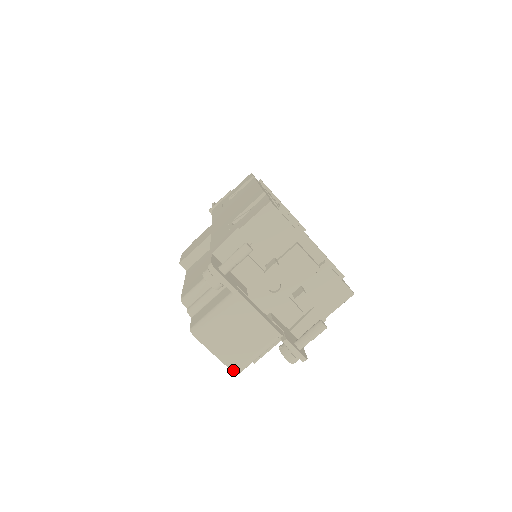
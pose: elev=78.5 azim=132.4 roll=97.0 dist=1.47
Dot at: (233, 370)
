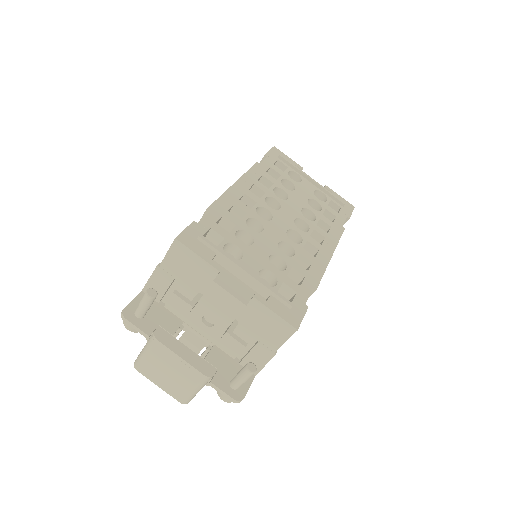
Dot at: (179, 400)
